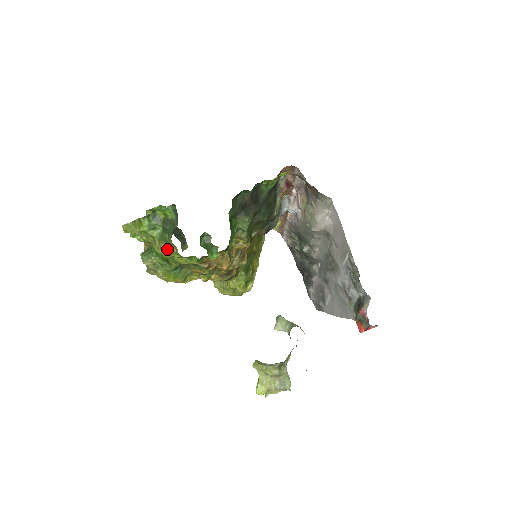
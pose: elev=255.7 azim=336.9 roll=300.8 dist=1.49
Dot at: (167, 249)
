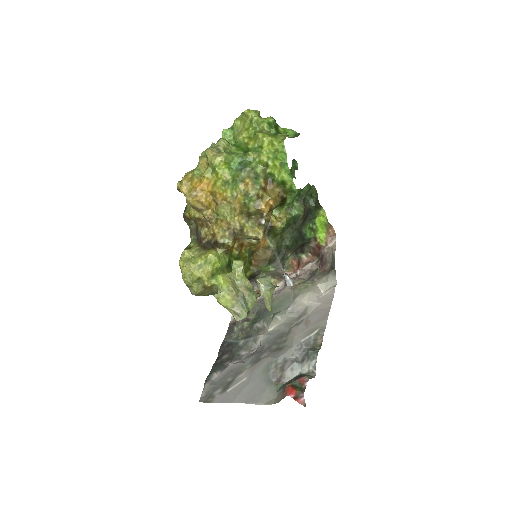
Dot at: (273, 136)
